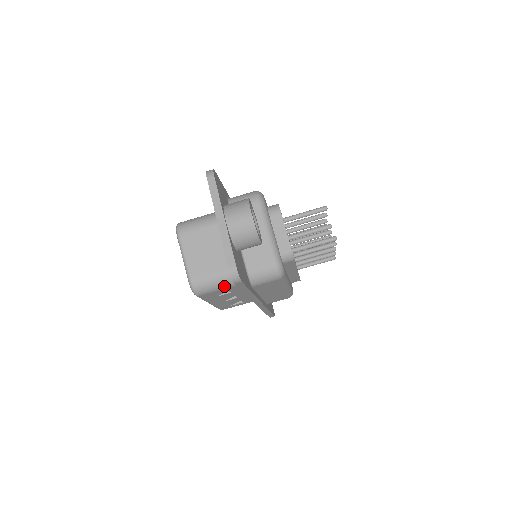
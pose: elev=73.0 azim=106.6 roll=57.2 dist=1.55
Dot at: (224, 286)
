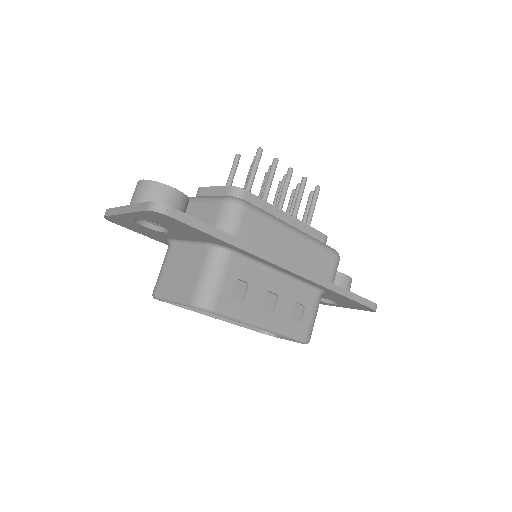
Dot at: (220, 272)
